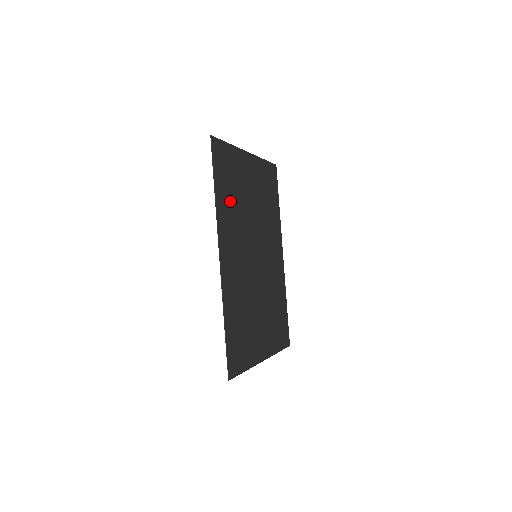
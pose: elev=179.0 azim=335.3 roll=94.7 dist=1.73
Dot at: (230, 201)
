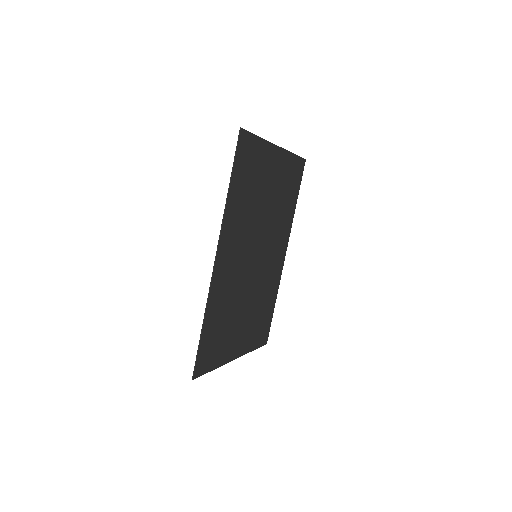
Dot at: (243, 199)
